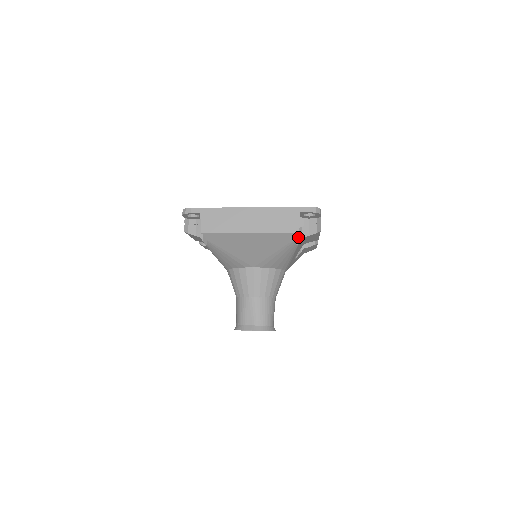
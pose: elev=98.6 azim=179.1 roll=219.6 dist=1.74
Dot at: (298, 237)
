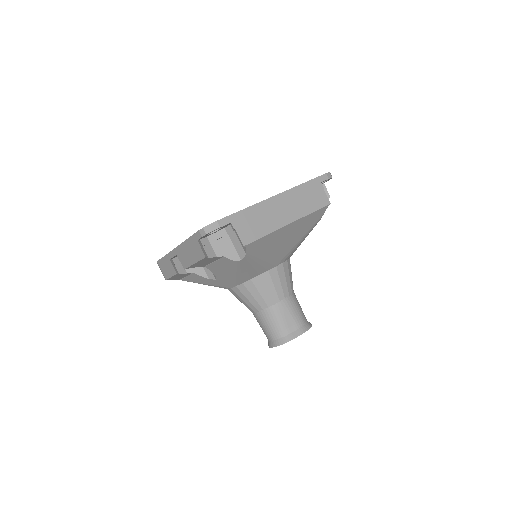
Dot at: occluded
